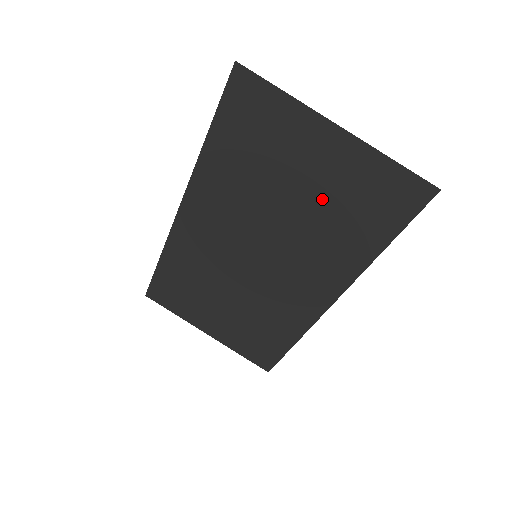
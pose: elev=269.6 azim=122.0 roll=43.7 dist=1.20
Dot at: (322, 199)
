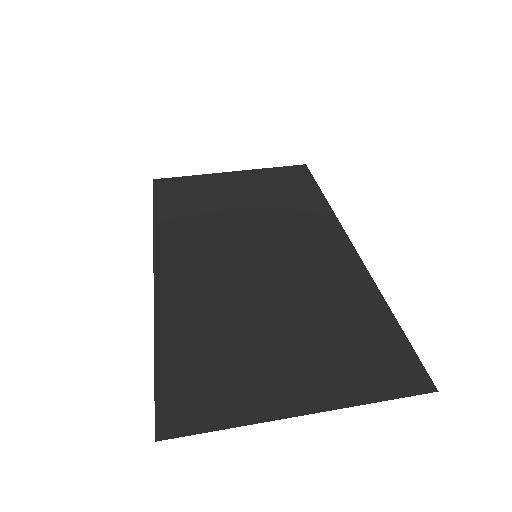
Dot at: (259, 197)
